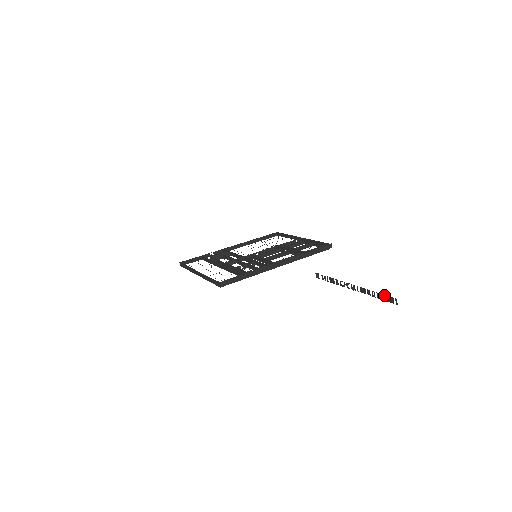
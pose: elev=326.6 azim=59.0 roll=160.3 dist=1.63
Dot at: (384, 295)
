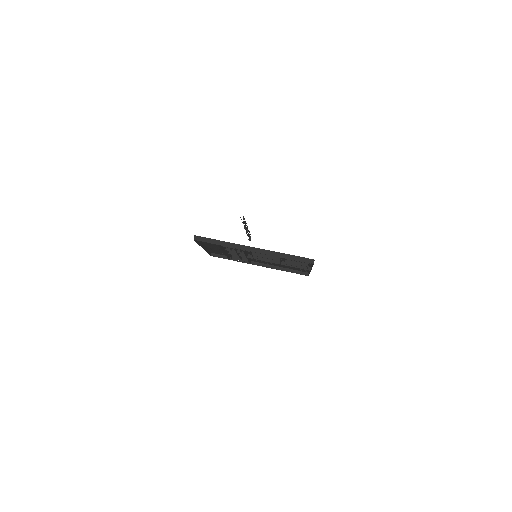
Dot at: occluded
